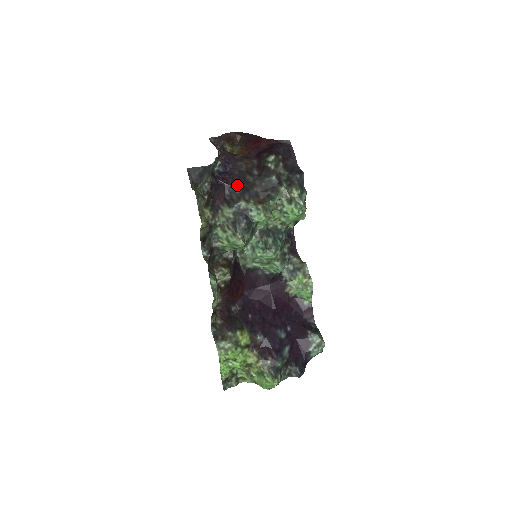
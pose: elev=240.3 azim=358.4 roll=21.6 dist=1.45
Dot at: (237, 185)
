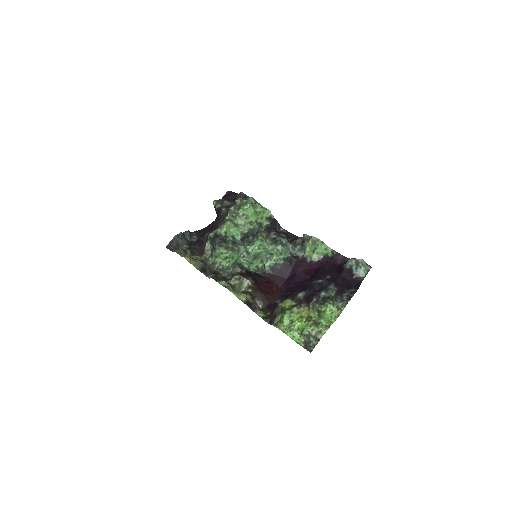
Dot at: occluded
